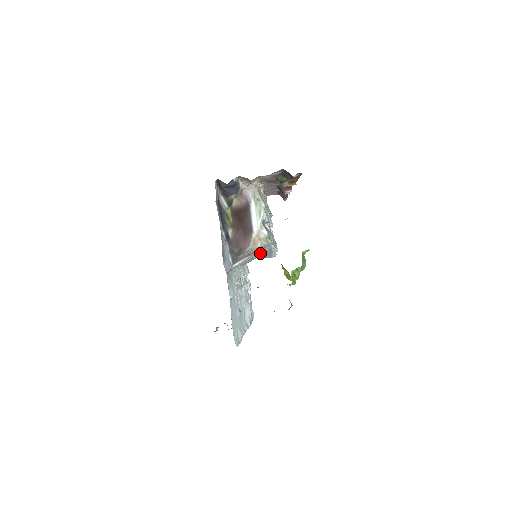
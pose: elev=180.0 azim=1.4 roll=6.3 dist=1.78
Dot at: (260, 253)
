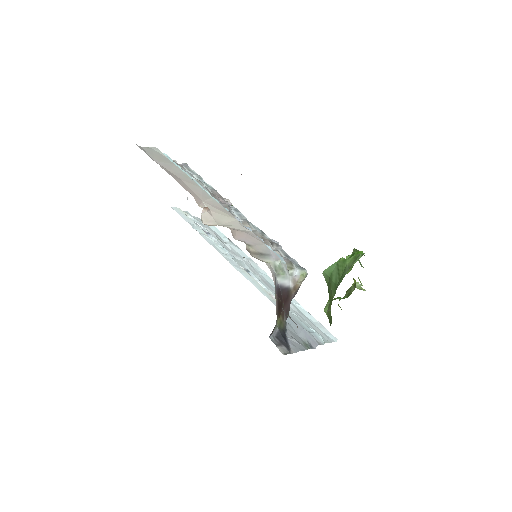
Dot at: occluded
